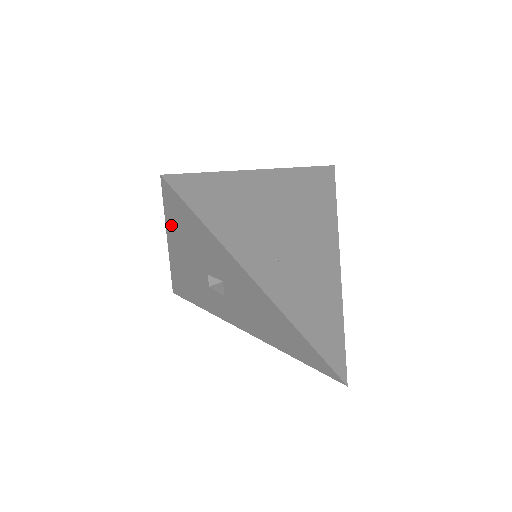
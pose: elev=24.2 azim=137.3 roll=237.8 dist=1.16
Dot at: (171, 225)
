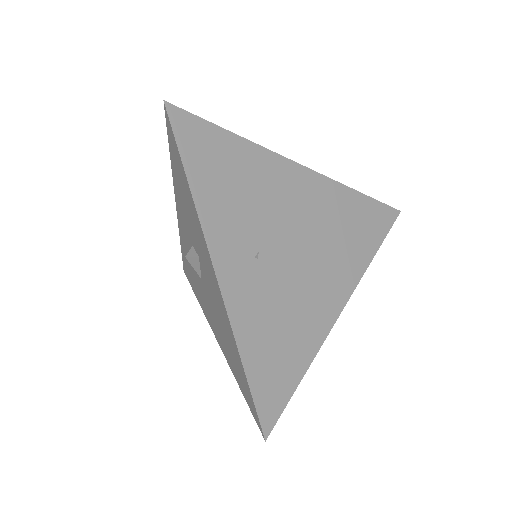
Dot at: (174, 173)
